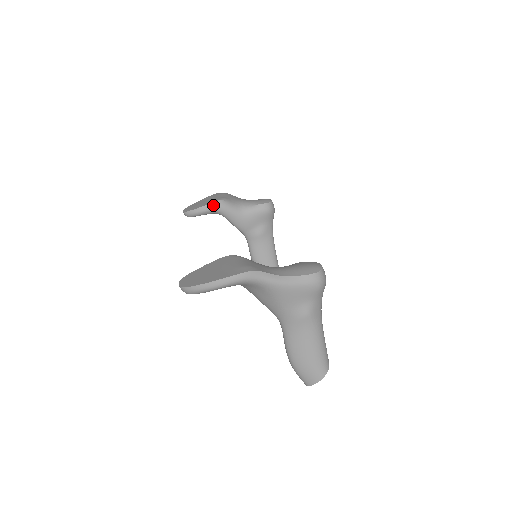
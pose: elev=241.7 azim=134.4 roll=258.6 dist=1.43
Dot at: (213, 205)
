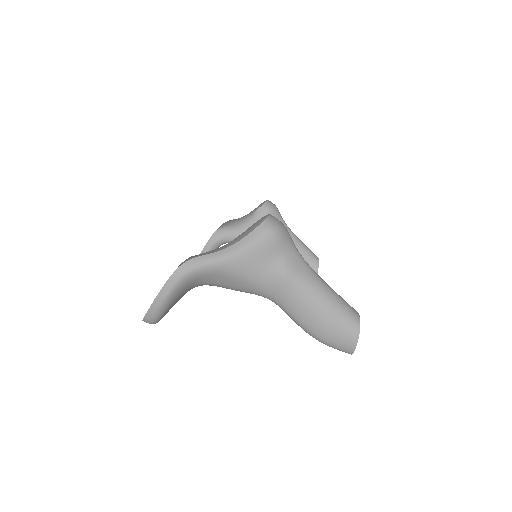
Dot at: (213, 238)
